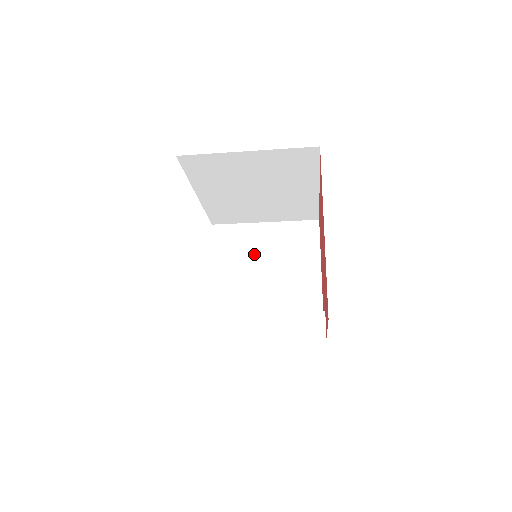
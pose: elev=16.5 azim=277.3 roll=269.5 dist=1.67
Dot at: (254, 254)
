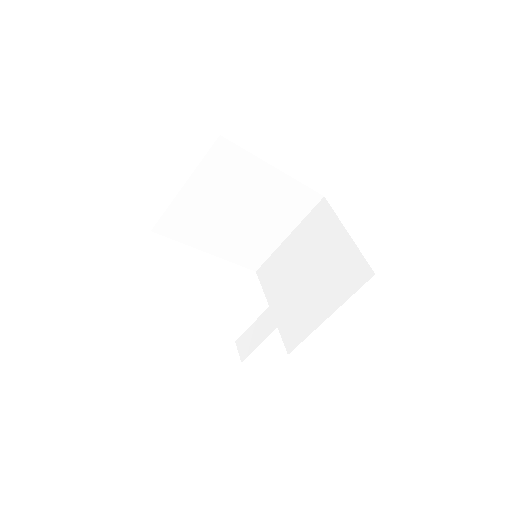
Dot at: (292, 266)
